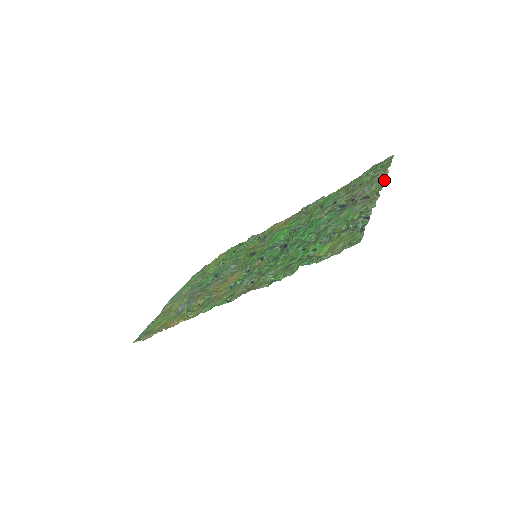
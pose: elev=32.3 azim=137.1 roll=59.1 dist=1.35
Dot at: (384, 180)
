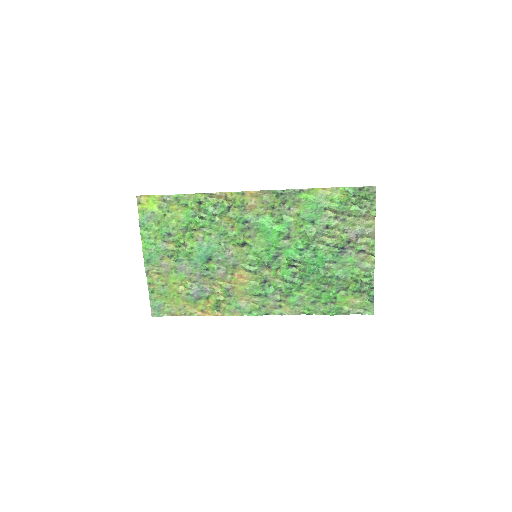
Dot at: (374, 233)
